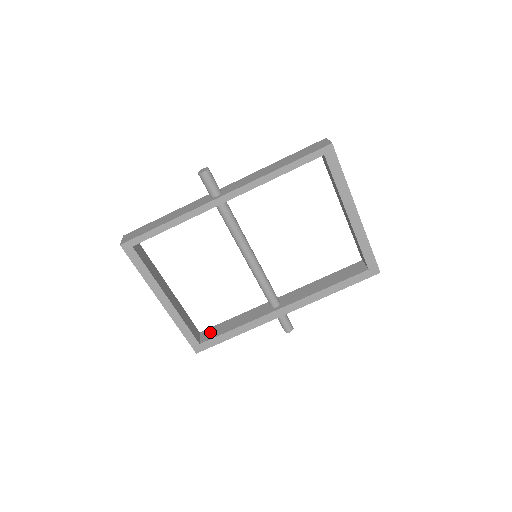
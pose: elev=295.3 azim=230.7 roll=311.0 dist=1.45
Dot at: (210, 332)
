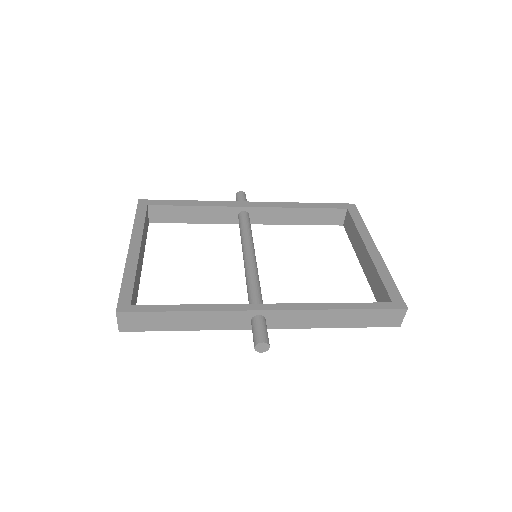
Dot at: (162, 213)
